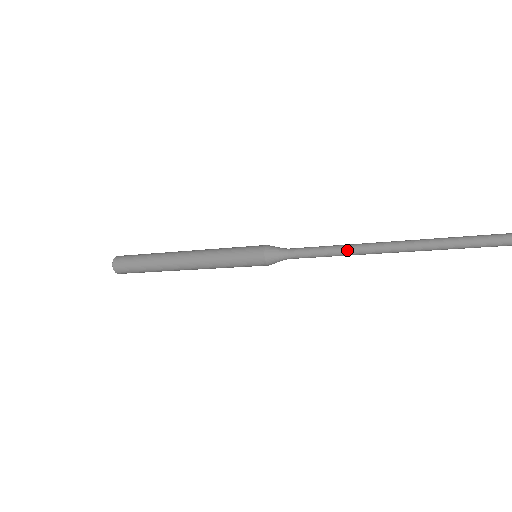
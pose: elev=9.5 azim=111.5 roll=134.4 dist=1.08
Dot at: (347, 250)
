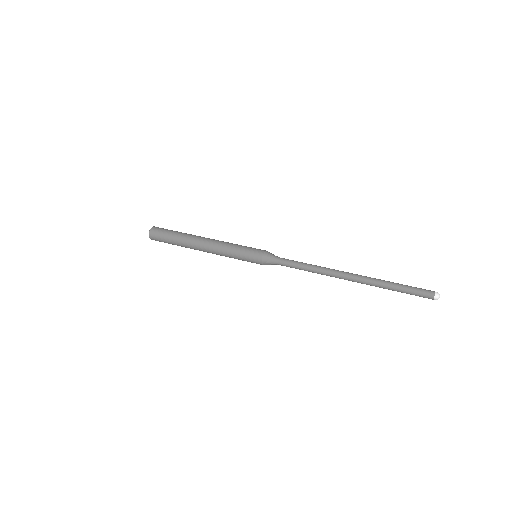
Dot at: (319, 272)
